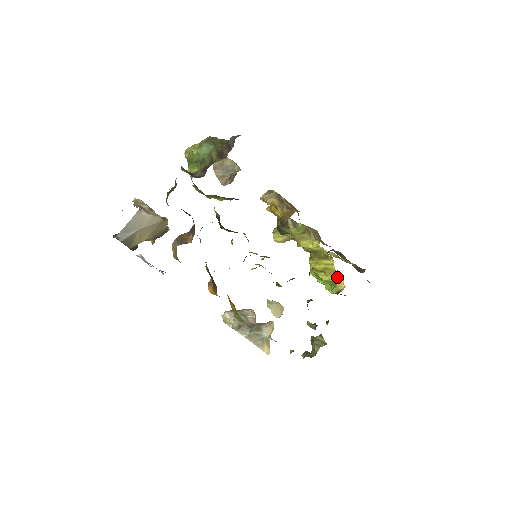
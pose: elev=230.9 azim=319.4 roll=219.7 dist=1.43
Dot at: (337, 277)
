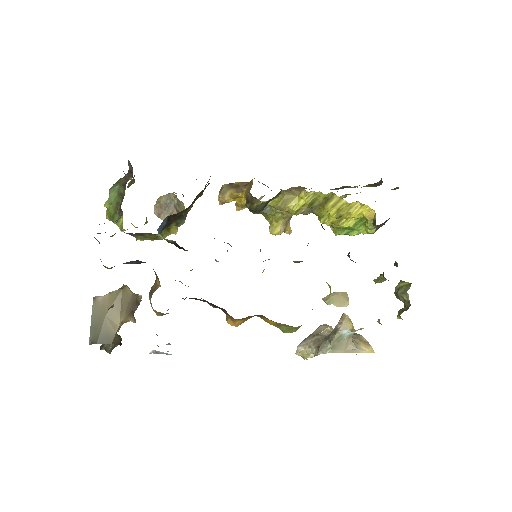
Dot at: (358, 209)
